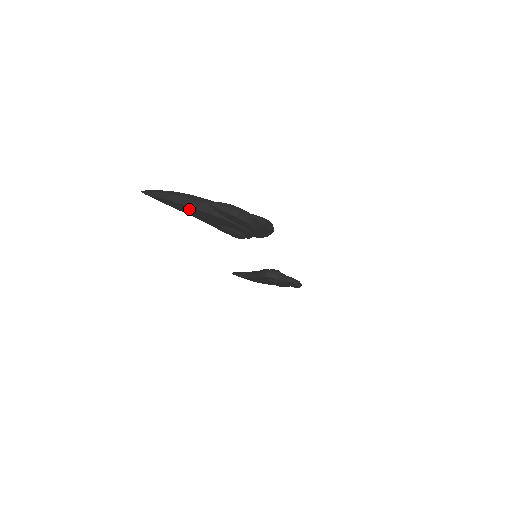
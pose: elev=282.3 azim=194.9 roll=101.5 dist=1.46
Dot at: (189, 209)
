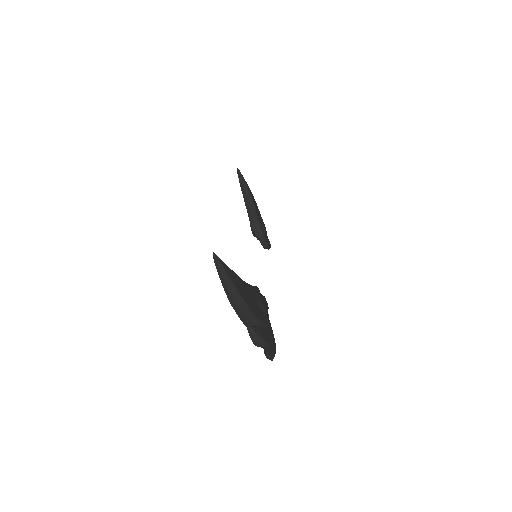
Dot at: occluded
